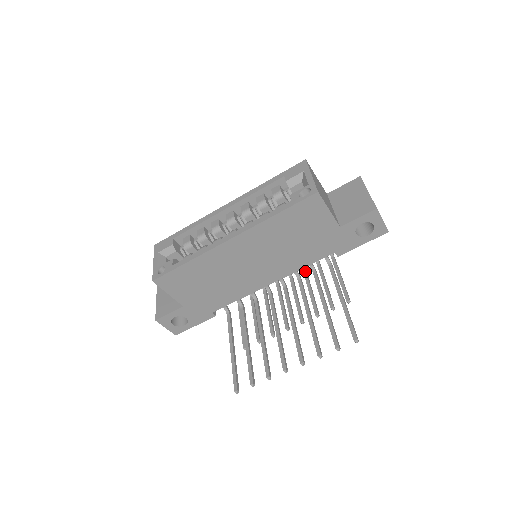
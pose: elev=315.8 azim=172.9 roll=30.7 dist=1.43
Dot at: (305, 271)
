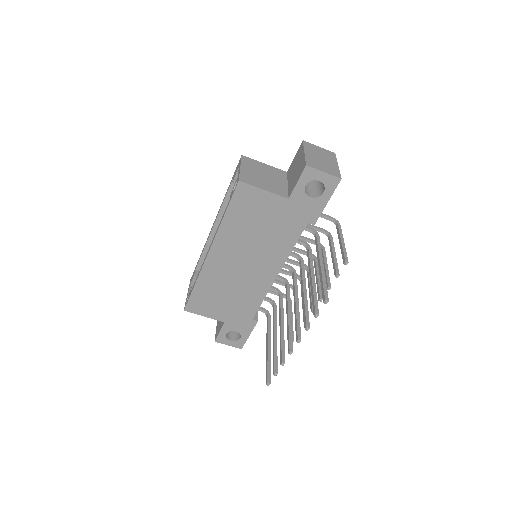
Dot at: (321, 249)
